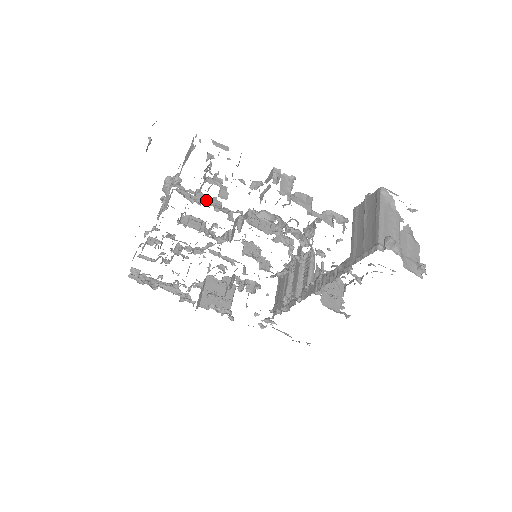
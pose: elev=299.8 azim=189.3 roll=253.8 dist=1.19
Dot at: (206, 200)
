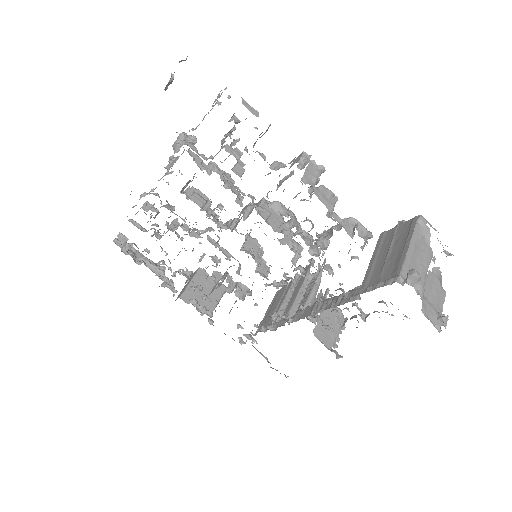
Dot at: (218, 172)
